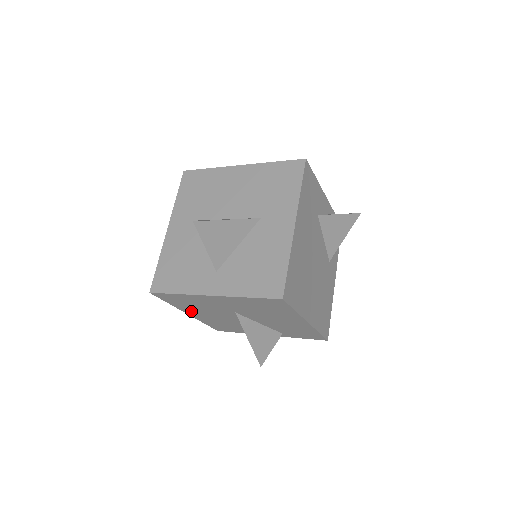
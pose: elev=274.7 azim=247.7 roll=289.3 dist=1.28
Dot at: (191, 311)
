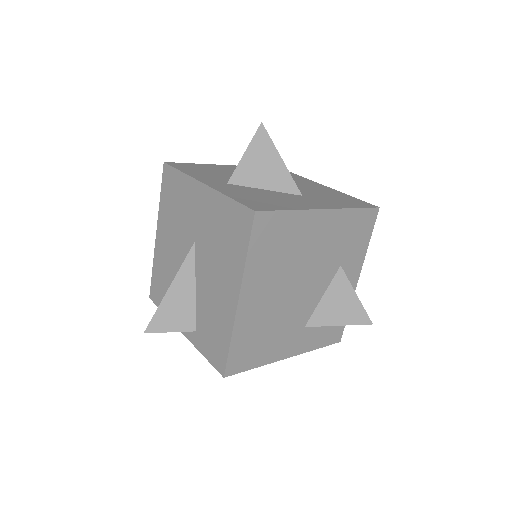
Dot at: (163, 226)
